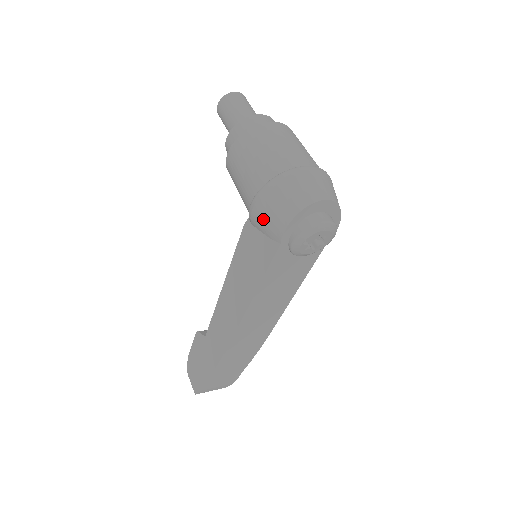
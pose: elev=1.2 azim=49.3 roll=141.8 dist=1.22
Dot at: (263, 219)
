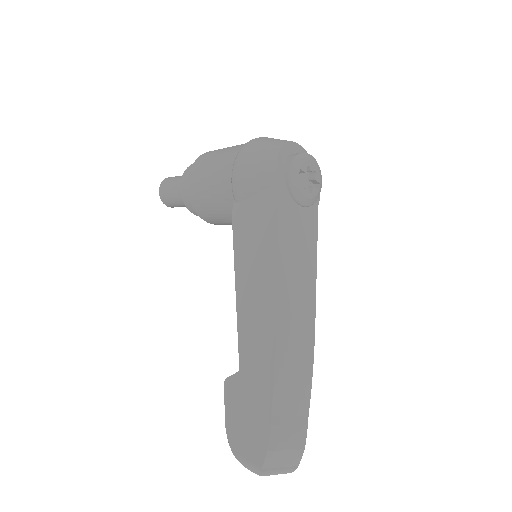
Dot at: (250, 175)
